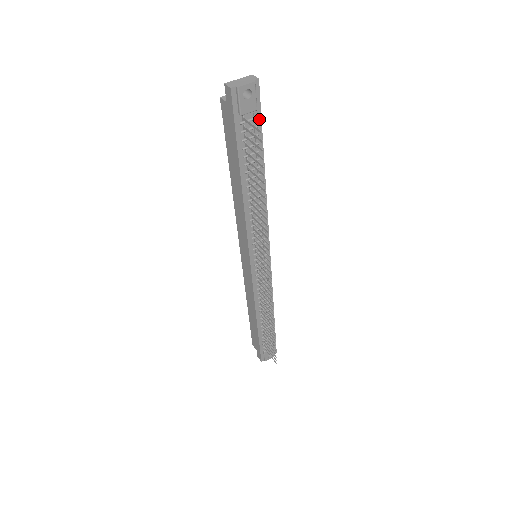
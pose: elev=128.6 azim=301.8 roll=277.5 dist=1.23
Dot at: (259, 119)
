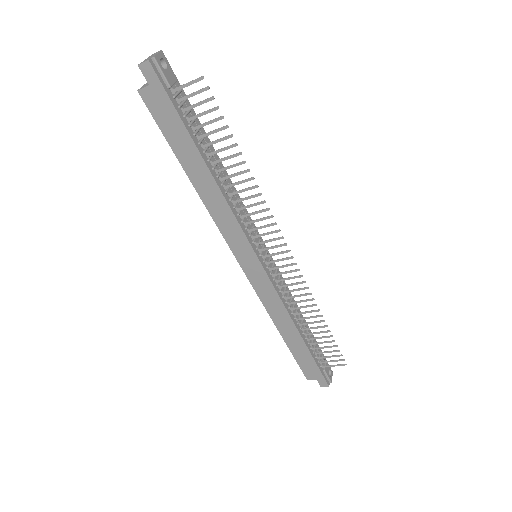
Dot at: (183, 93)
